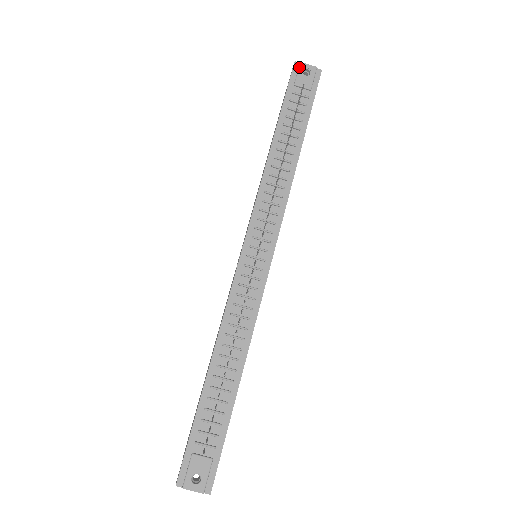
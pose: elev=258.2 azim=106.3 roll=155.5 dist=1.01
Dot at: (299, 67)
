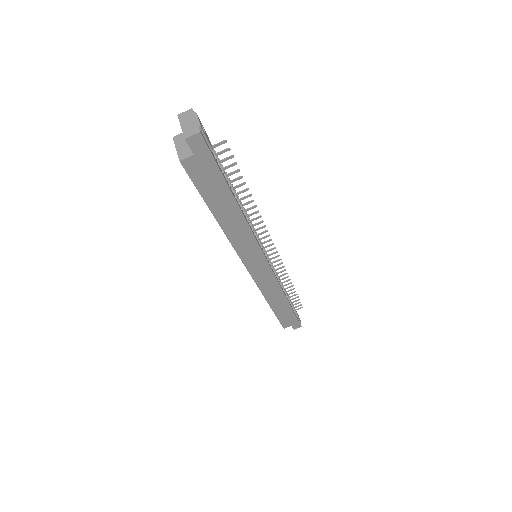
Dot at: occluded
